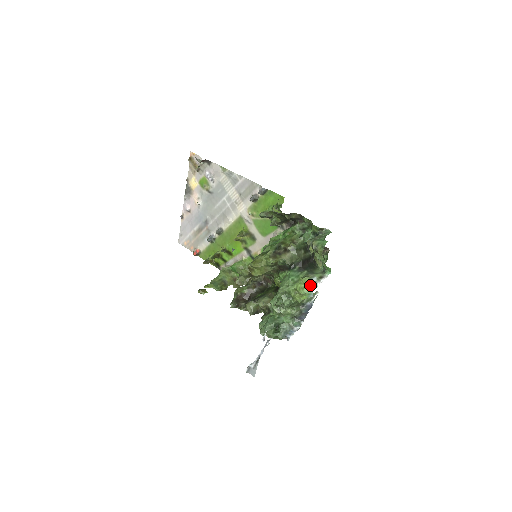
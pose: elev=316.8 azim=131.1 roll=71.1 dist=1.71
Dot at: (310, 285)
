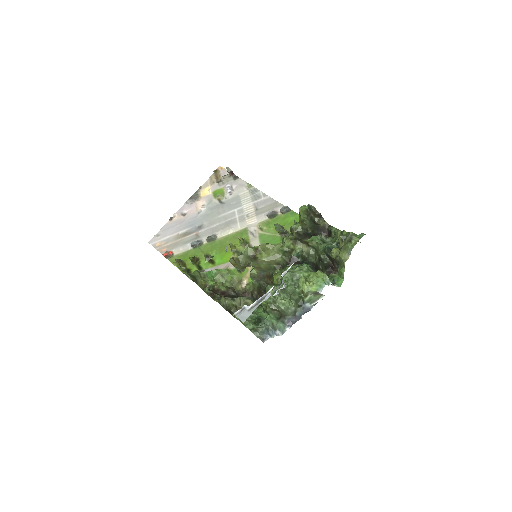
Dot at: (324, 278)
